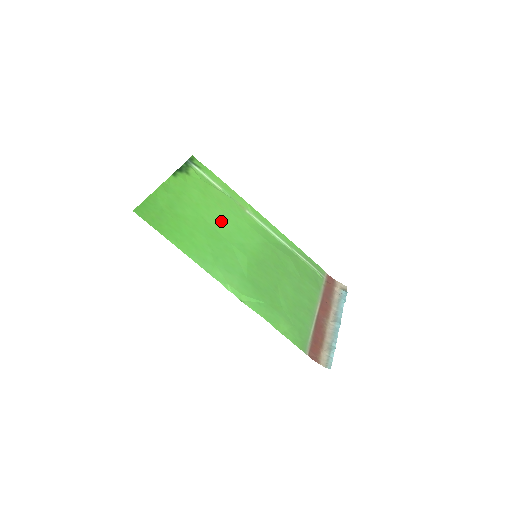
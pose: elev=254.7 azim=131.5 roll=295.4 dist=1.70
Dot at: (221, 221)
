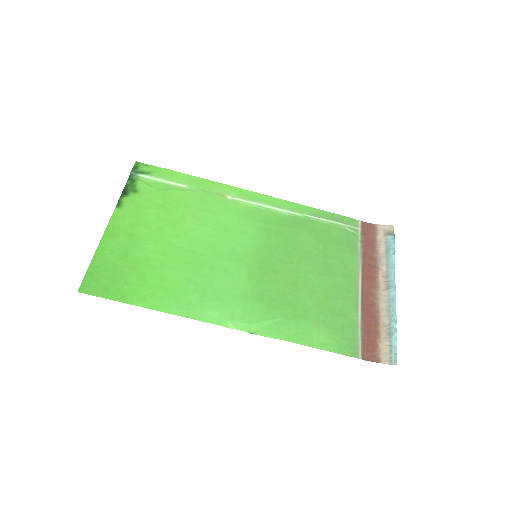
Dot at: (196, 234)
